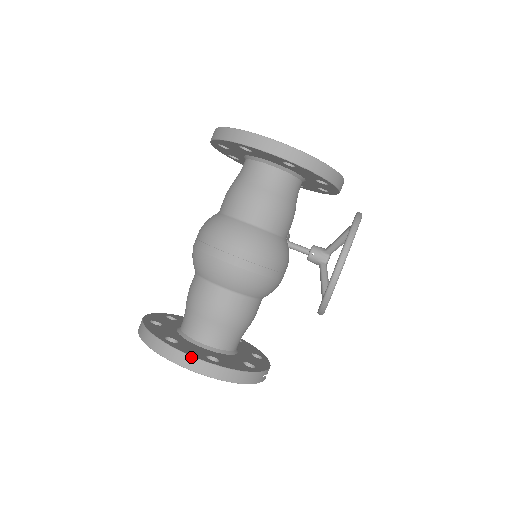
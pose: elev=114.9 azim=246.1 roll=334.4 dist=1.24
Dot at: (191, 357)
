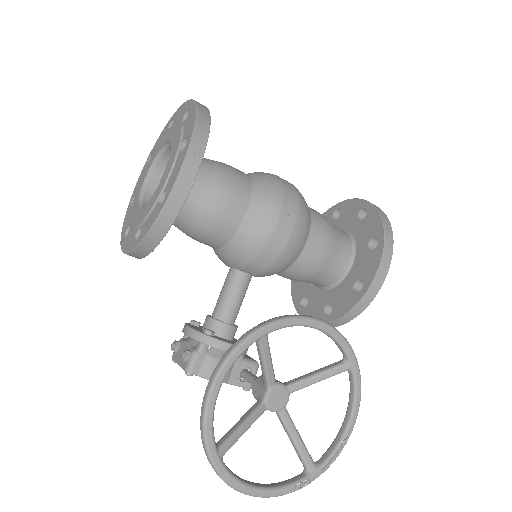
Dot at: occluded
